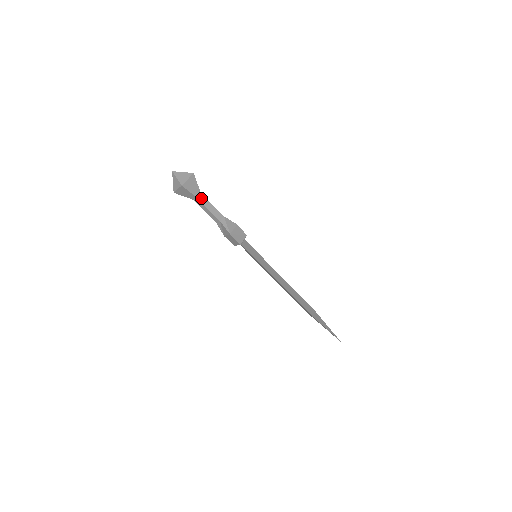
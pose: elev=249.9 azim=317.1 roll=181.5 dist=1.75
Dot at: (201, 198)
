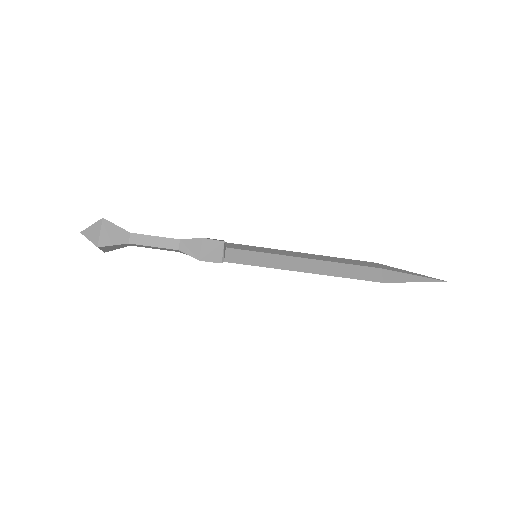
Dot at: (136, 239)
